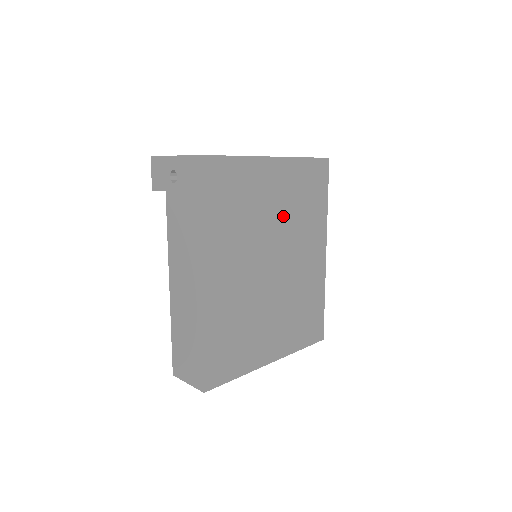
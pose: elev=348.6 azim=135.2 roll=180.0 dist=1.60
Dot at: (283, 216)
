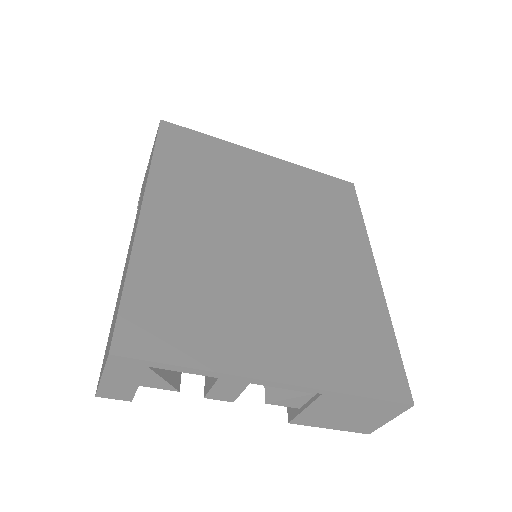
Dot at: (285, 204)
